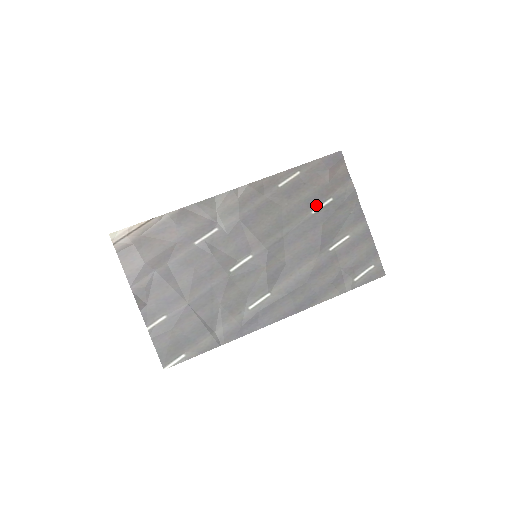
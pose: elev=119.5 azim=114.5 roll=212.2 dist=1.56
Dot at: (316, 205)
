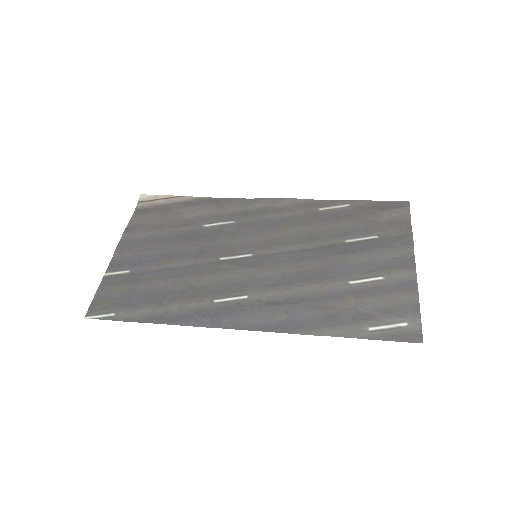
Dot at: (354, 236)
